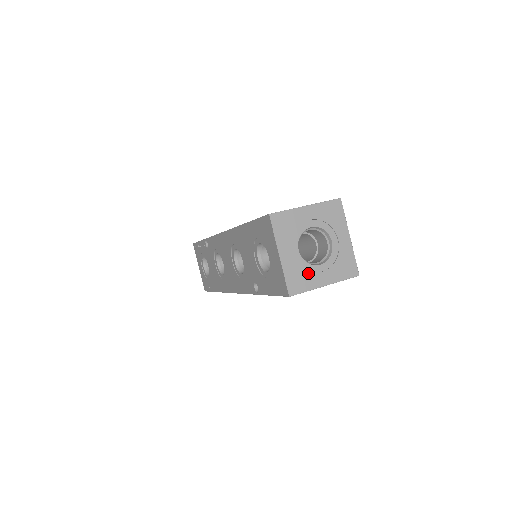
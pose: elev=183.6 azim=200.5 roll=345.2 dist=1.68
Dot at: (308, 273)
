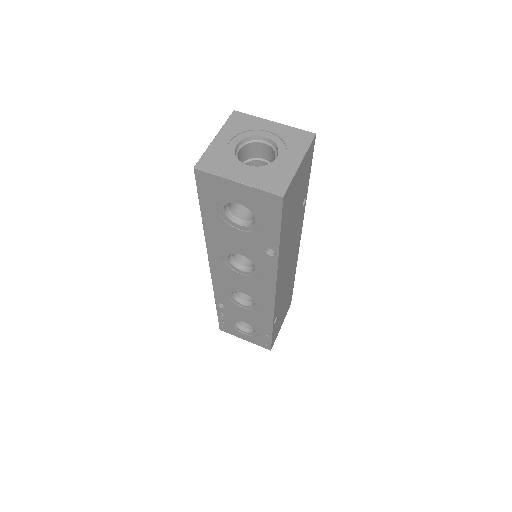
Dot at: (275, 170)
